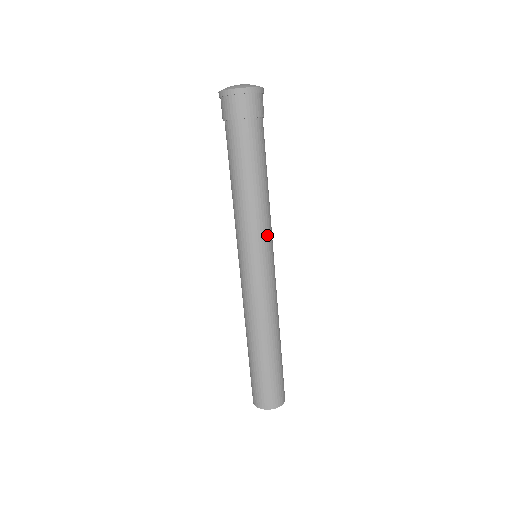
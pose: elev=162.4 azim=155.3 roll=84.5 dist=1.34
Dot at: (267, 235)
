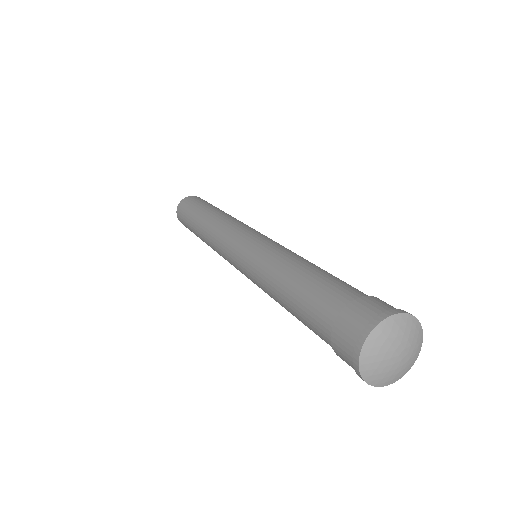
Dot at: occluded
